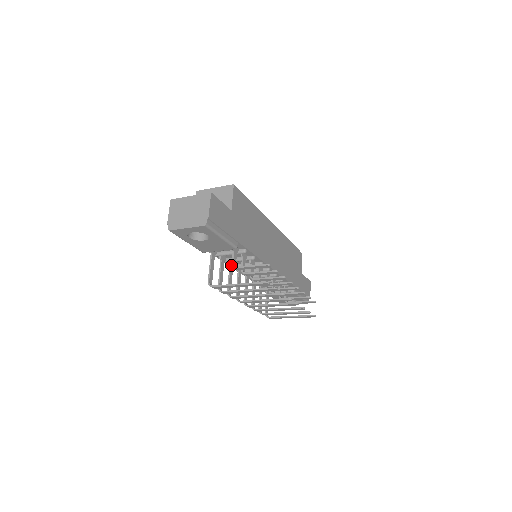
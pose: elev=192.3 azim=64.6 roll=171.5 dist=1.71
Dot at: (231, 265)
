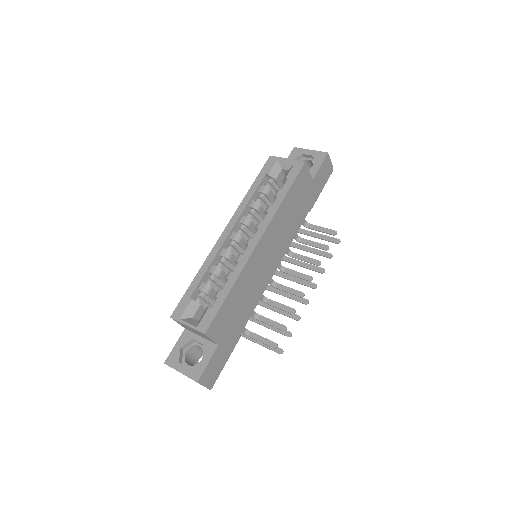
Dot at: occluded
